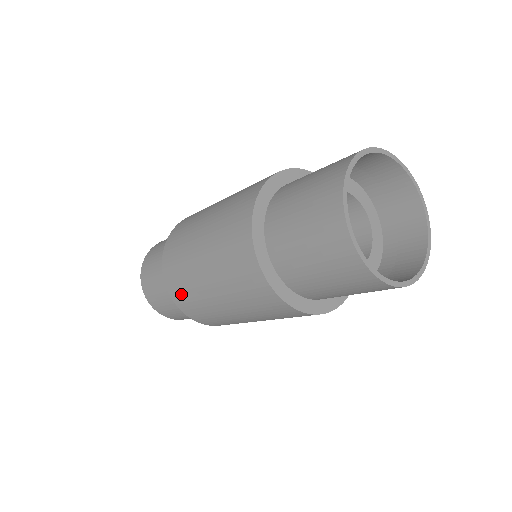
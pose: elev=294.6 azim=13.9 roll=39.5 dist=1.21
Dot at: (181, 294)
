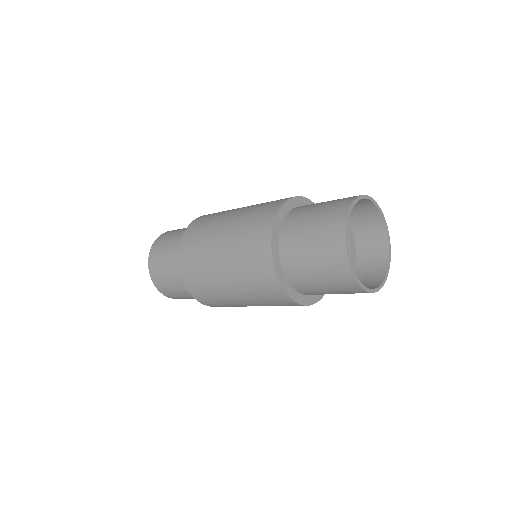
Dot at: (197, 285)
